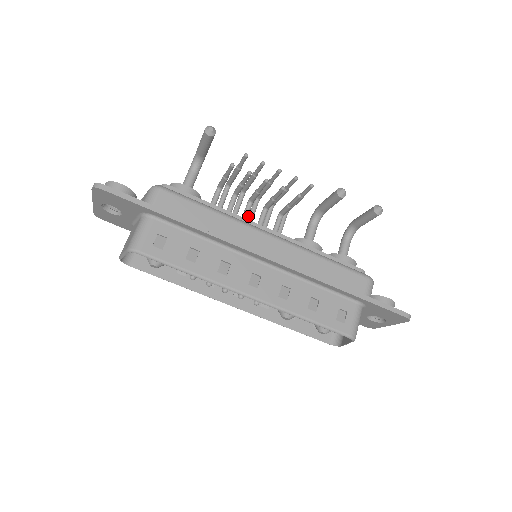
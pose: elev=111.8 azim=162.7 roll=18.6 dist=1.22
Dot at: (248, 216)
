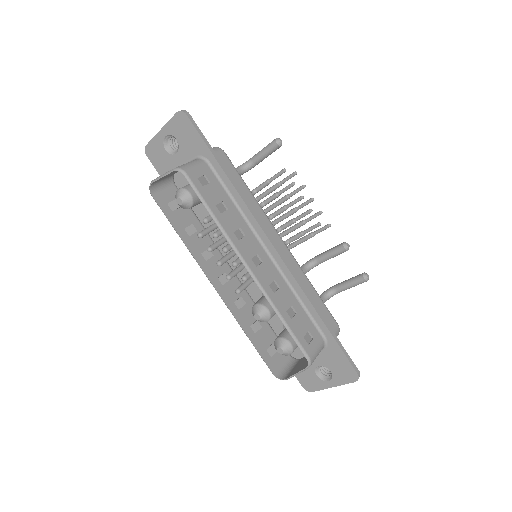
Dot at: occluded
